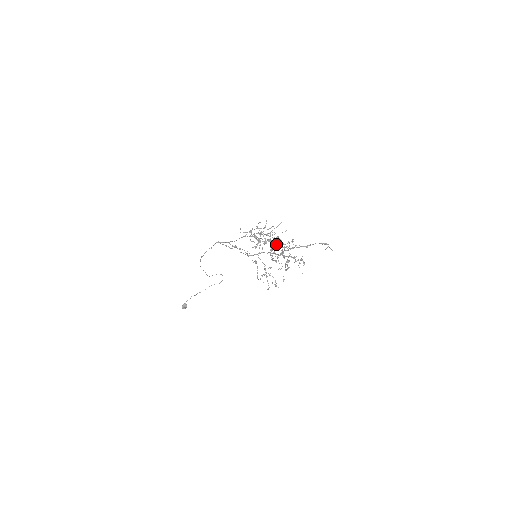
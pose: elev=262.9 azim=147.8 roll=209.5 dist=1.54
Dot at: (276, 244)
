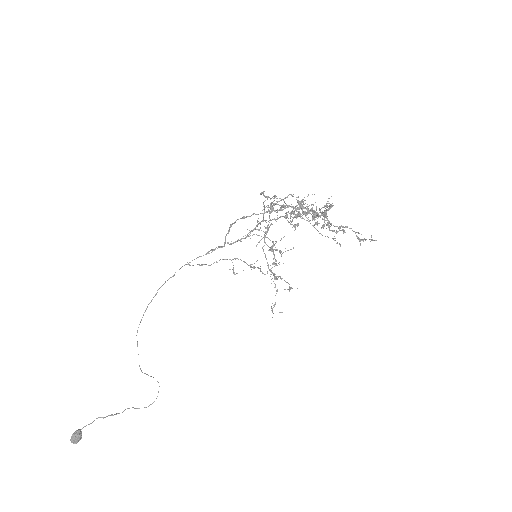
Dot at: (297, 213)
